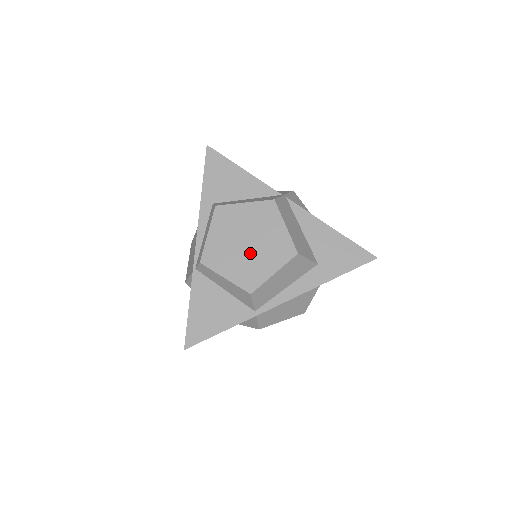
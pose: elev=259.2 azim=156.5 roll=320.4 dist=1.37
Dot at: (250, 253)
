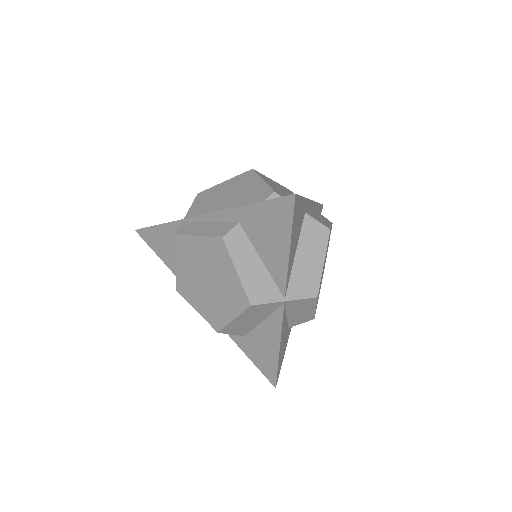
Dot at: (201, 285)
